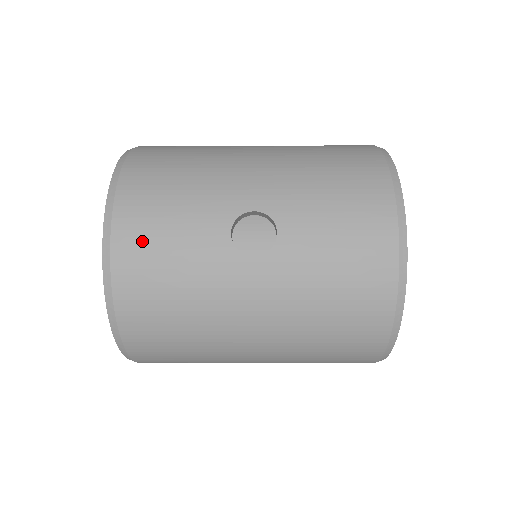
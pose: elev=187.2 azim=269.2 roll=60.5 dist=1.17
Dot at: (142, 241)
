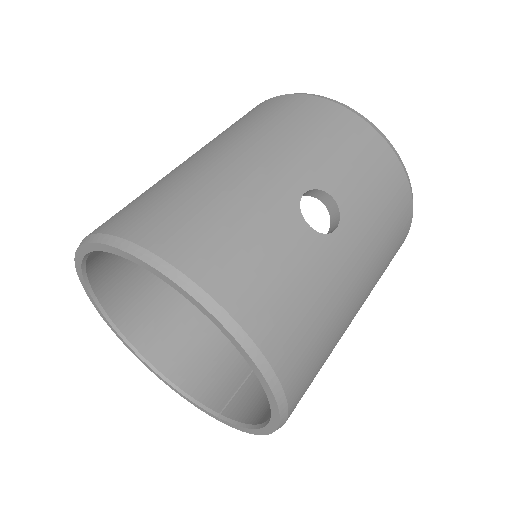
Dot at: (260, 295)
